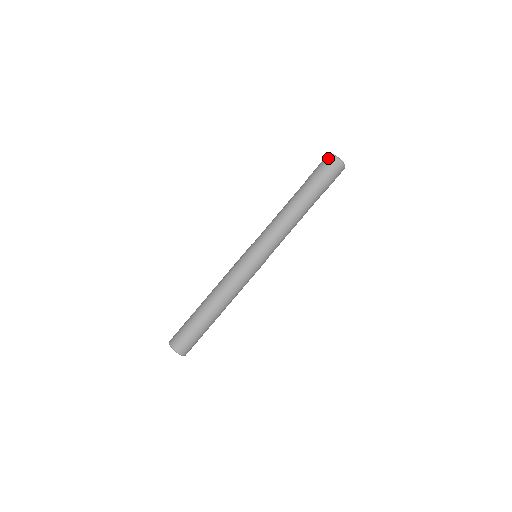
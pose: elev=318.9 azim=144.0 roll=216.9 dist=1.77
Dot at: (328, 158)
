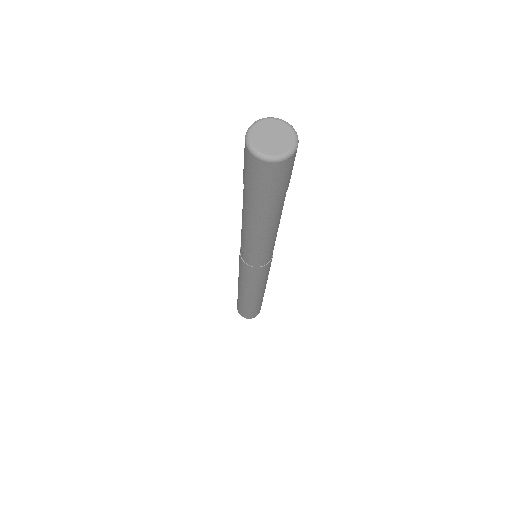
Dot at: (262, 169)
